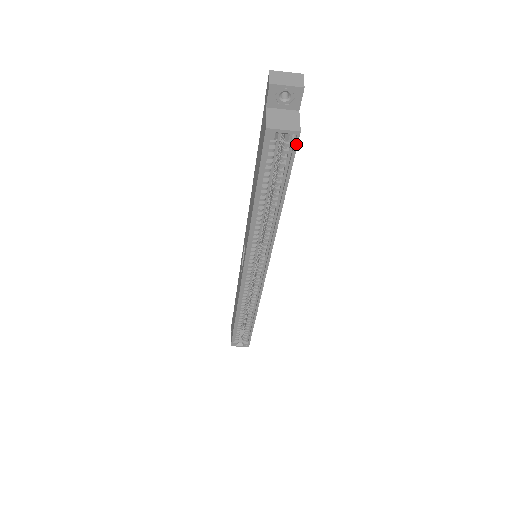
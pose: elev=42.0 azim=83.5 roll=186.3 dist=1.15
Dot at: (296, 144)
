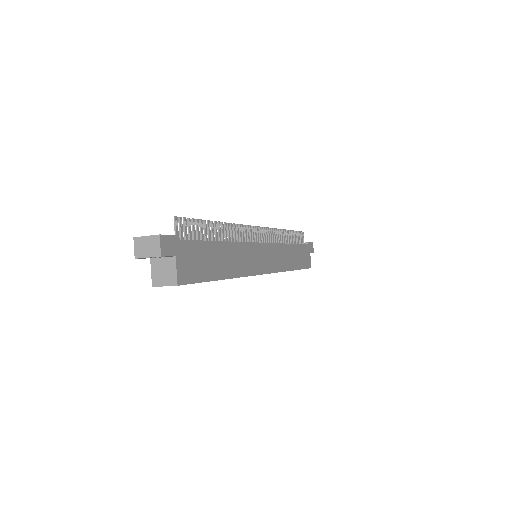
Dot at: (184, 284)
